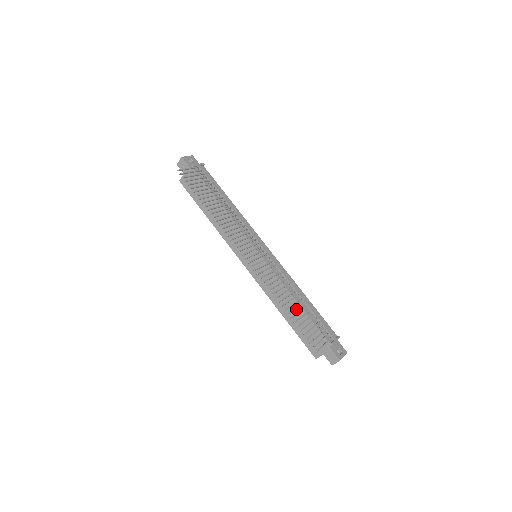
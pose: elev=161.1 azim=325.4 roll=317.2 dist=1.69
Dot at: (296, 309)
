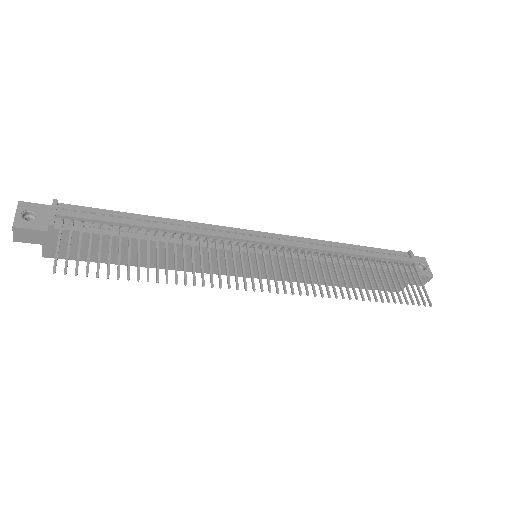
Dot at: occluded
